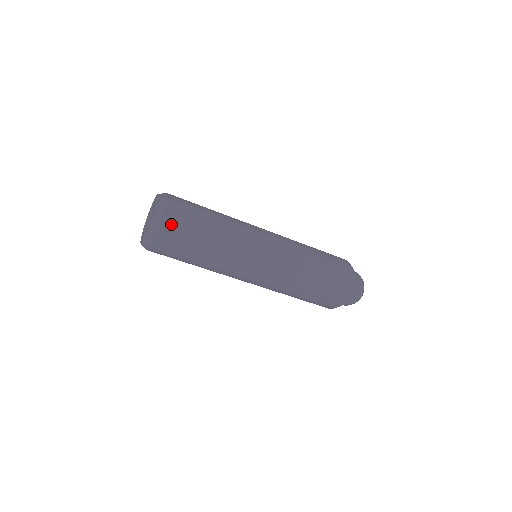
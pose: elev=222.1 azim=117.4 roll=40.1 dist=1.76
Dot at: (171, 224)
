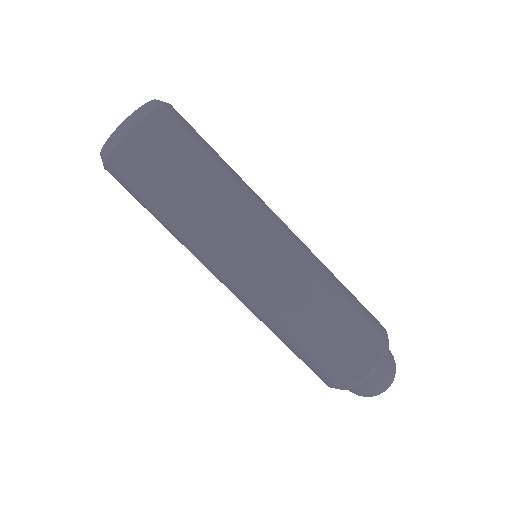
Dot at: (141, 145)
